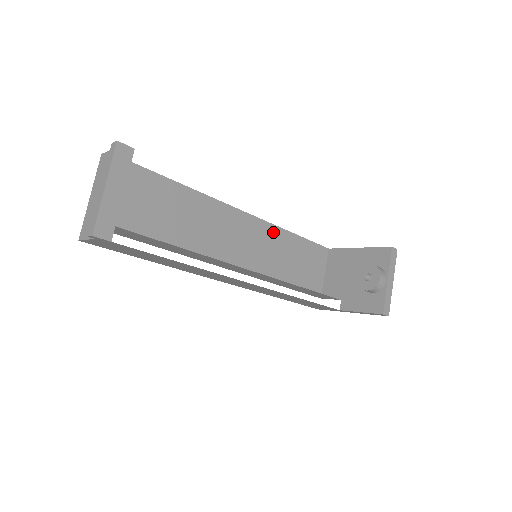
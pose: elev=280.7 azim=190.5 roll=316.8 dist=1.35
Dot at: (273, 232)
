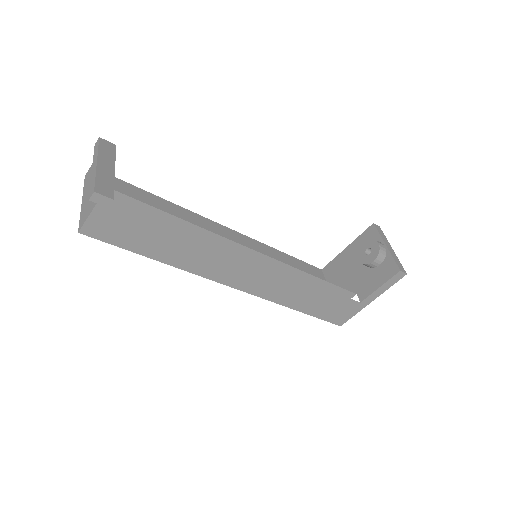
Dot at: (263, 248)
